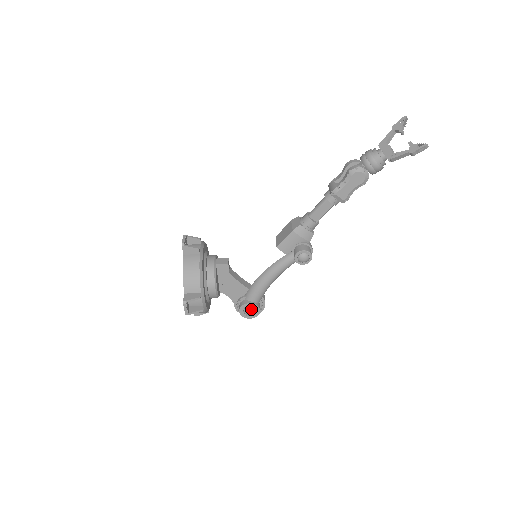
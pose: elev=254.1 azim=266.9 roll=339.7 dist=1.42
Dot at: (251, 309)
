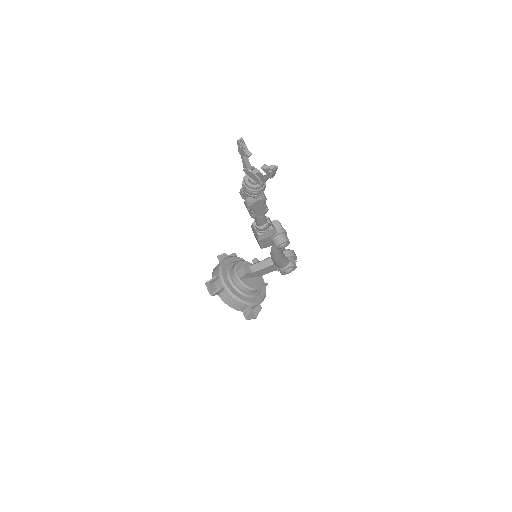
Dot at: (288, 271)
